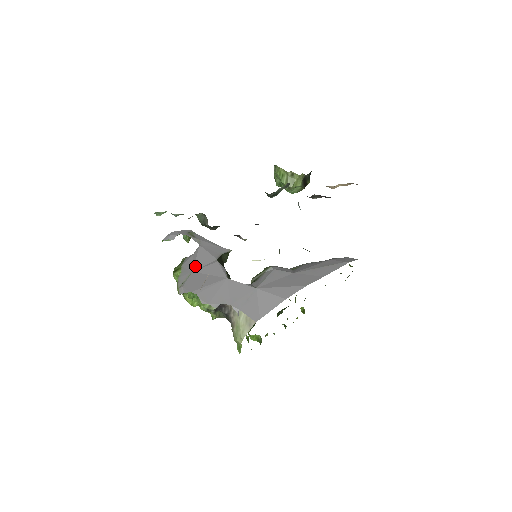
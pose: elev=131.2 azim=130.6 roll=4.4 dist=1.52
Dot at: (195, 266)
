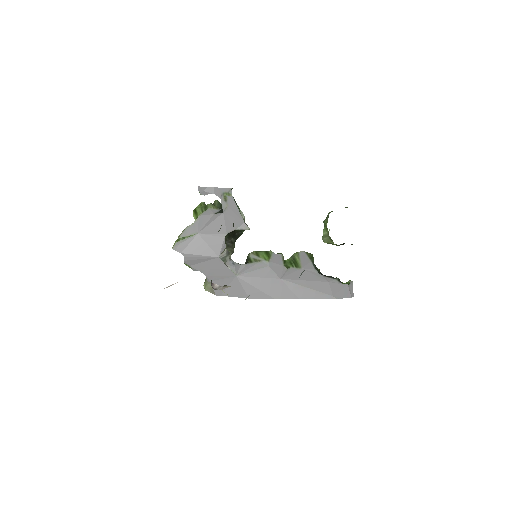
Dot at: (204, 230)
